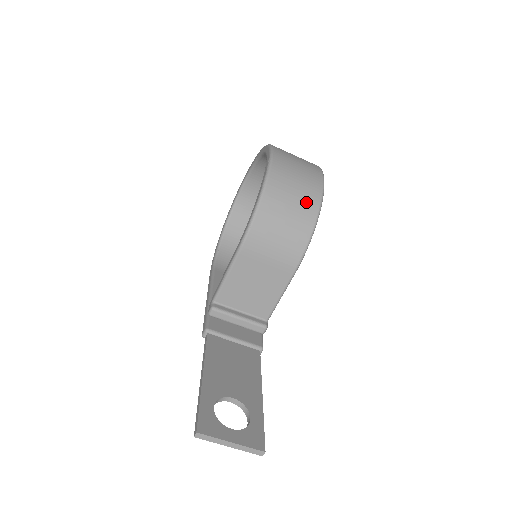
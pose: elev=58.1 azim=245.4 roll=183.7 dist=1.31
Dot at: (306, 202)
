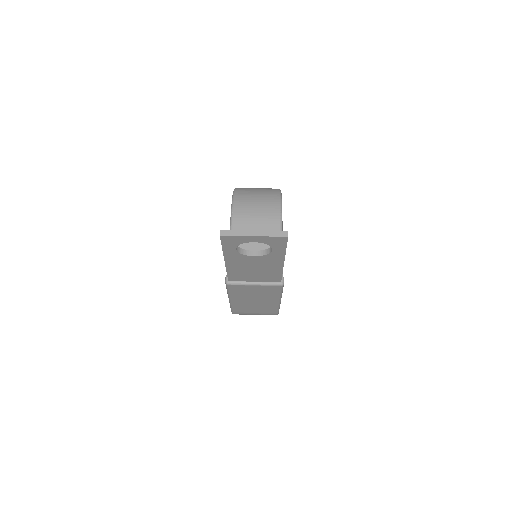
Dot at: (268, 190)
